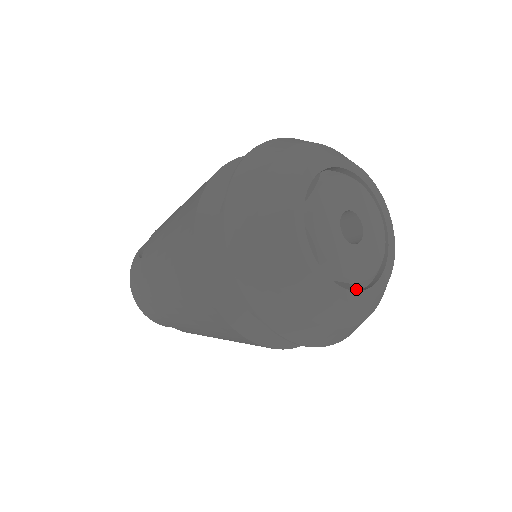
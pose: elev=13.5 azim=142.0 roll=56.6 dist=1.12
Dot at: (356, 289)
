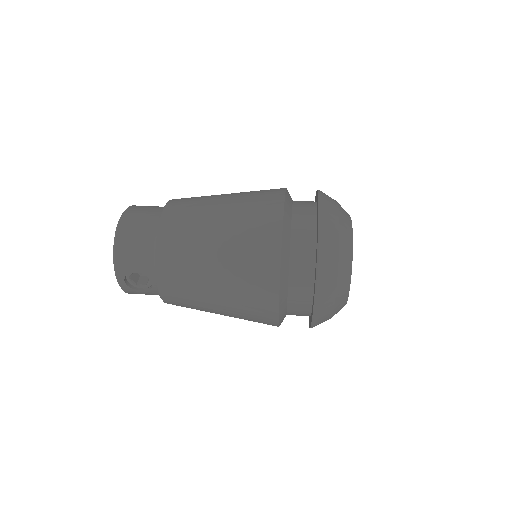
Dot at: occluded
